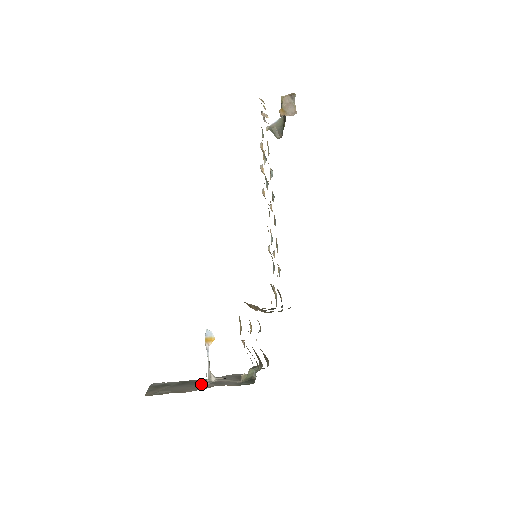
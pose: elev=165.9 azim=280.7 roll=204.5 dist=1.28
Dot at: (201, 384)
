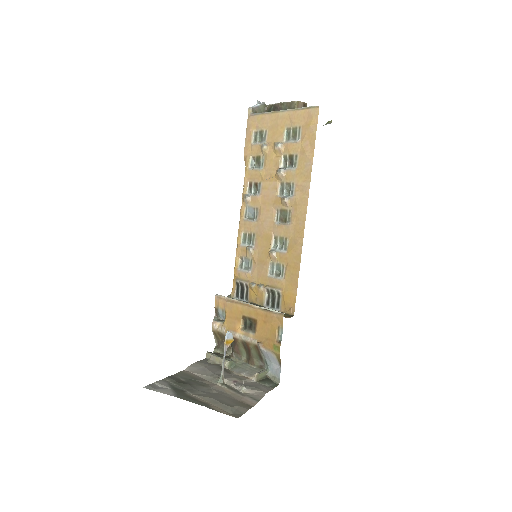
Dot at: (215, 385)
